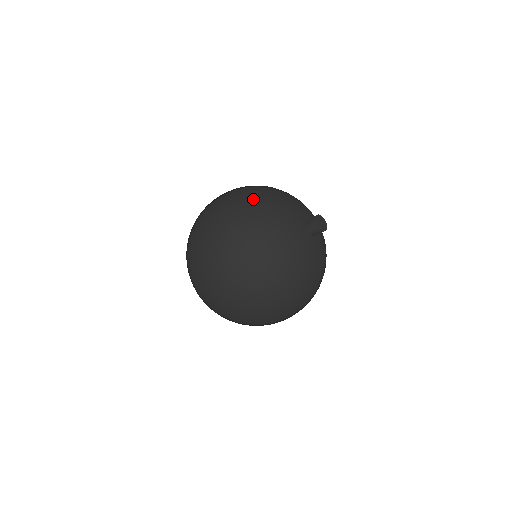
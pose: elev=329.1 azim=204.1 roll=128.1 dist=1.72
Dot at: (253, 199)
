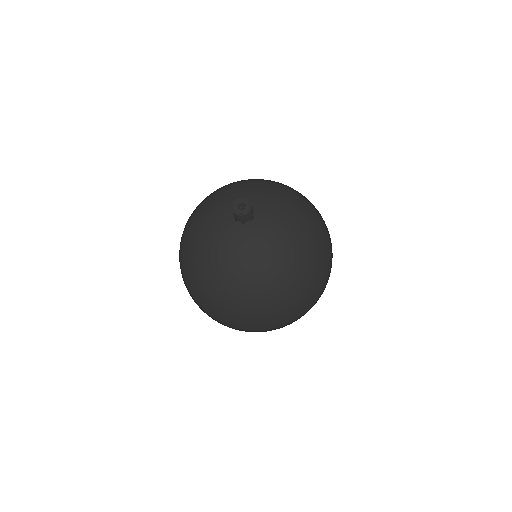
Dot at: (187, 245)
